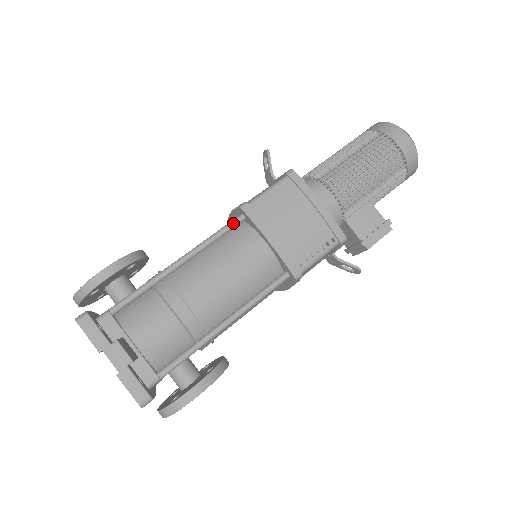
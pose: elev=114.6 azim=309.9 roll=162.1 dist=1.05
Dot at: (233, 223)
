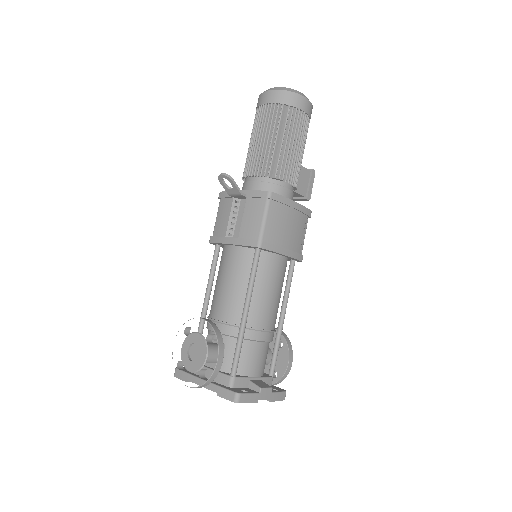
Dot at: (258, 260)
